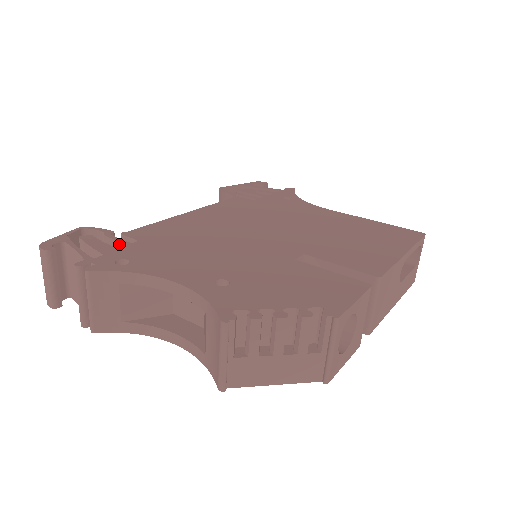
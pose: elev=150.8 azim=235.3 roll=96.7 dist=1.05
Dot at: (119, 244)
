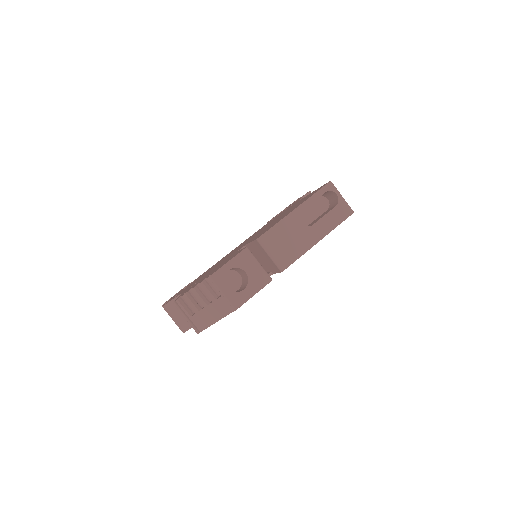
Dot at: occluded
